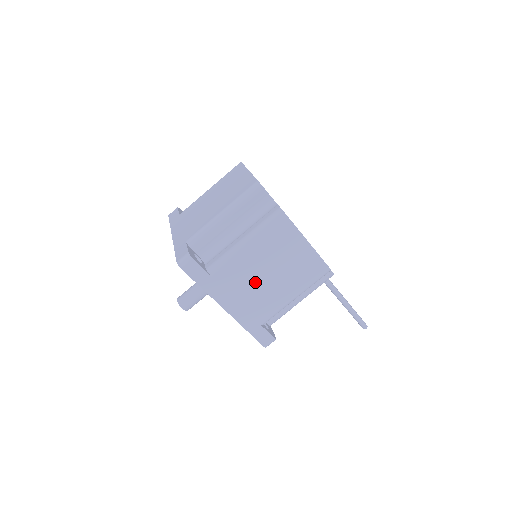
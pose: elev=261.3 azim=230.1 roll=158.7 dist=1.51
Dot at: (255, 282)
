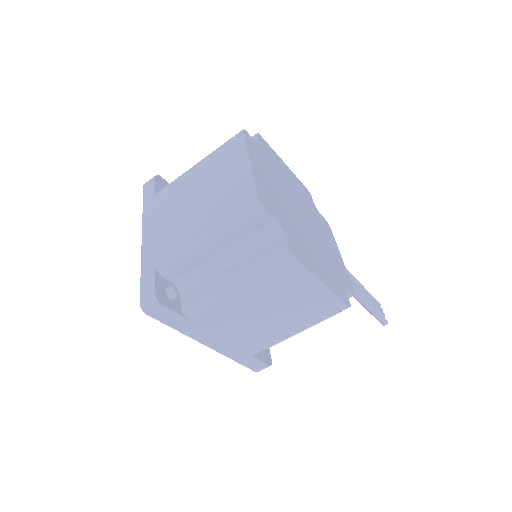
Dot at: (247, 322)
